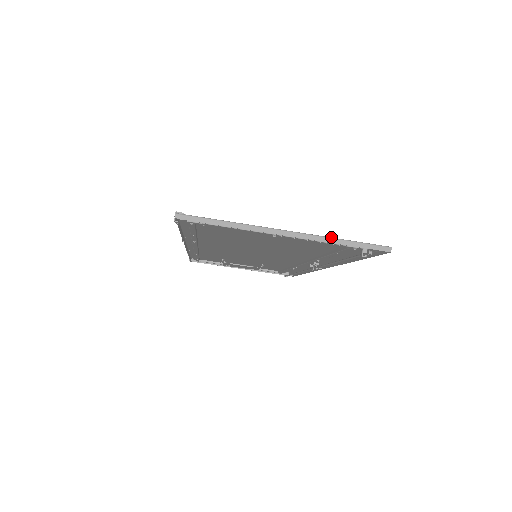
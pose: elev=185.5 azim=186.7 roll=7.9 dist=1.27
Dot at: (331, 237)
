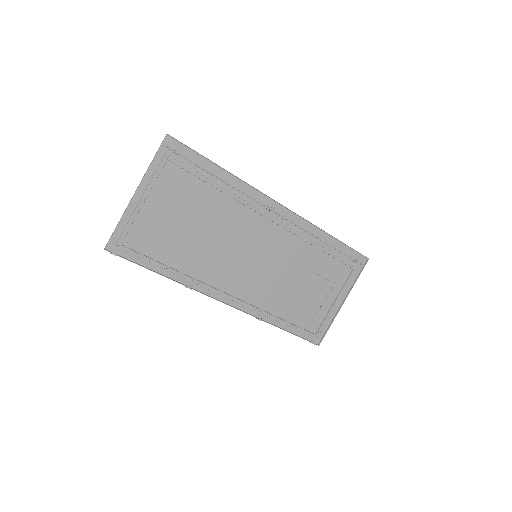
Dot at: (149, 168)
